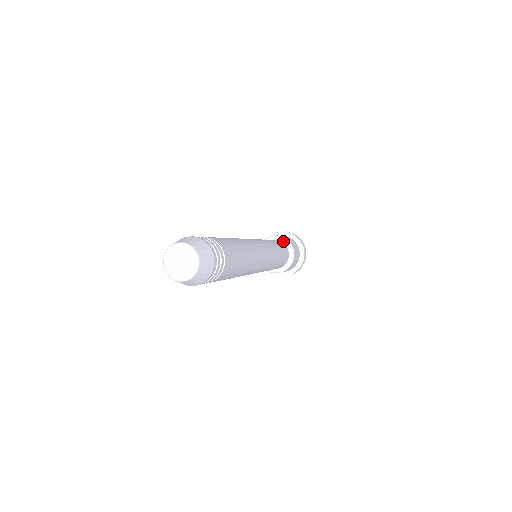
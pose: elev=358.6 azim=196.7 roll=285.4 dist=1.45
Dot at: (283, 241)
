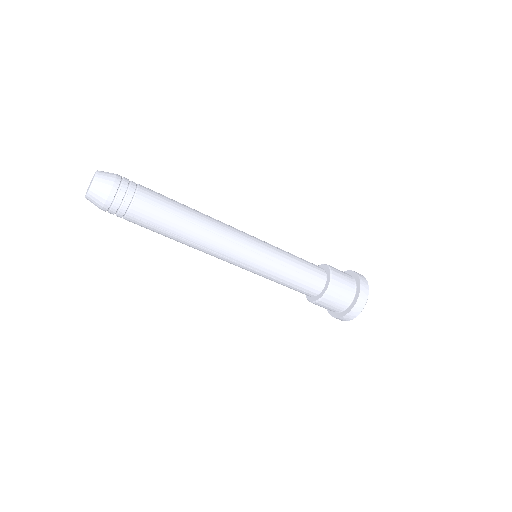
Dot at: occluded
